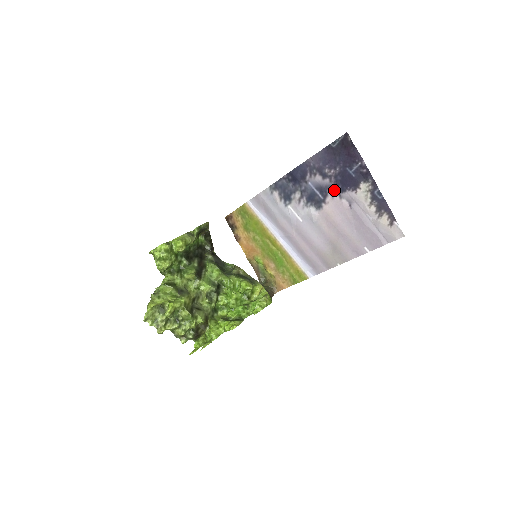
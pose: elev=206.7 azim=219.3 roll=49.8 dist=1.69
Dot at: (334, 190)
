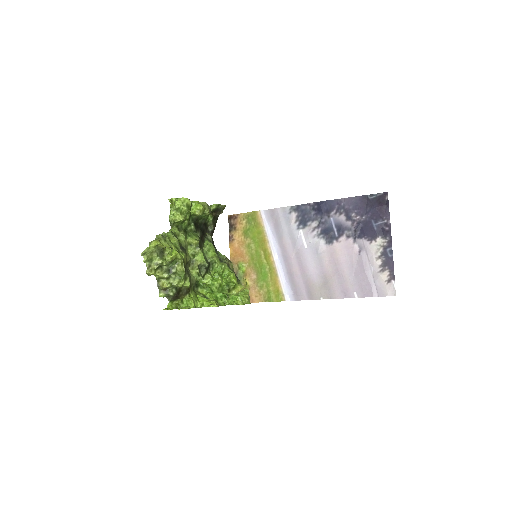
Dot at: (352, 233)
